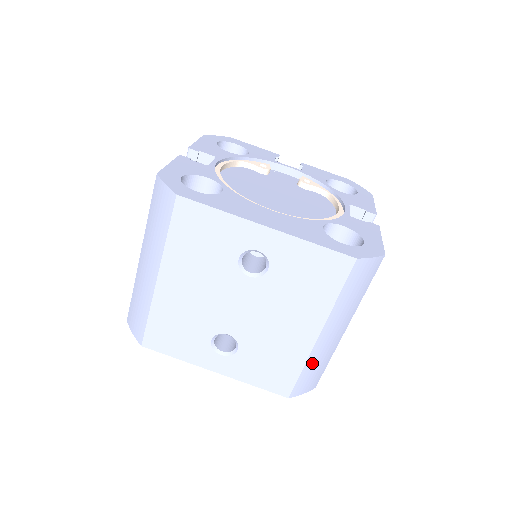
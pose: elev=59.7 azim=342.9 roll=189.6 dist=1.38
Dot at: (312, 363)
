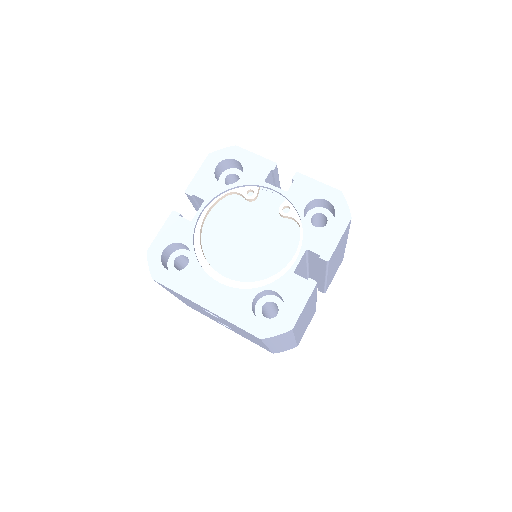
Dot at: (277, 349)
